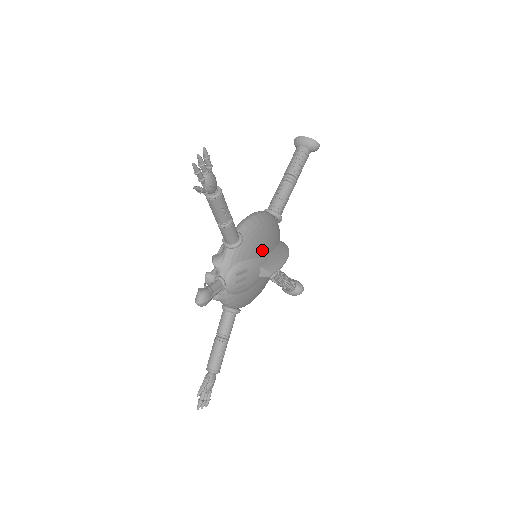
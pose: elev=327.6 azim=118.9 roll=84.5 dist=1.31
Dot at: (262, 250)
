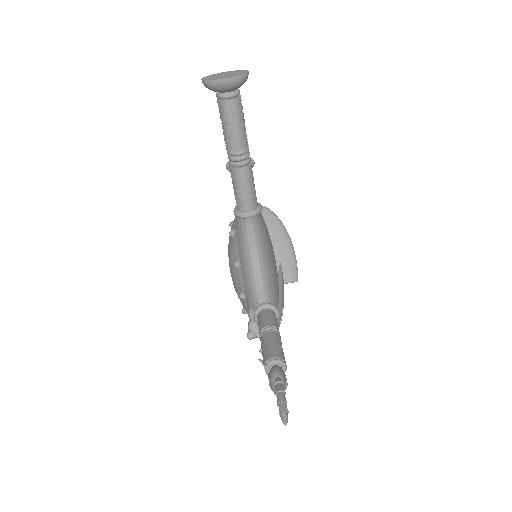
Dot at: (276, 269)
